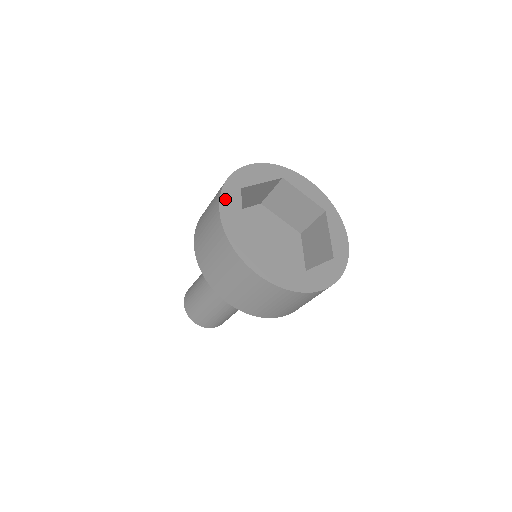
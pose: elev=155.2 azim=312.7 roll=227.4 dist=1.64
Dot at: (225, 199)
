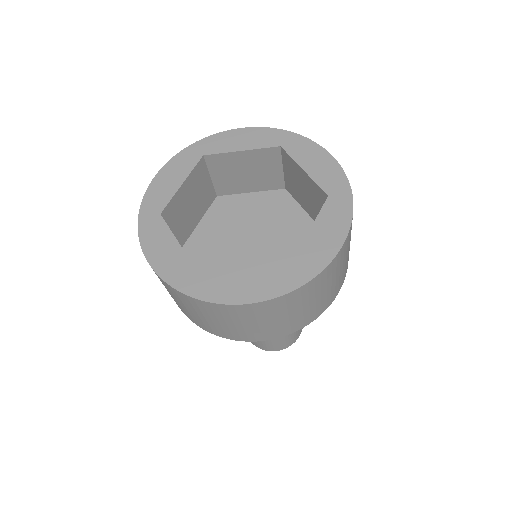
Dot at: (149, 244)
